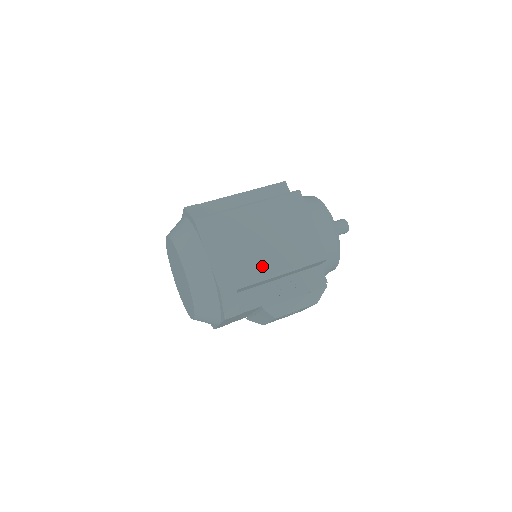
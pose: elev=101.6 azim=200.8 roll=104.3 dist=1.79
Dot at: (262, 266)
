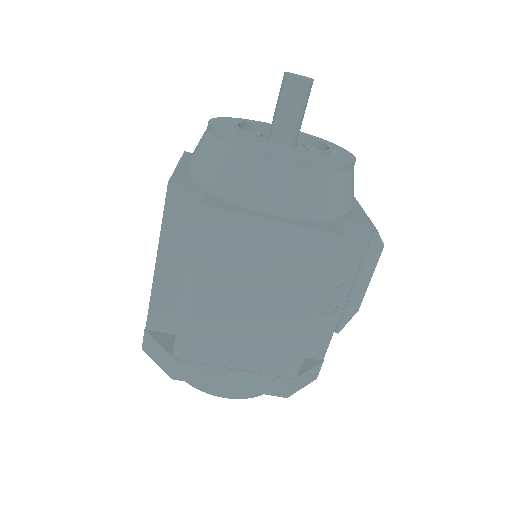
Dot at: (290, 336)
